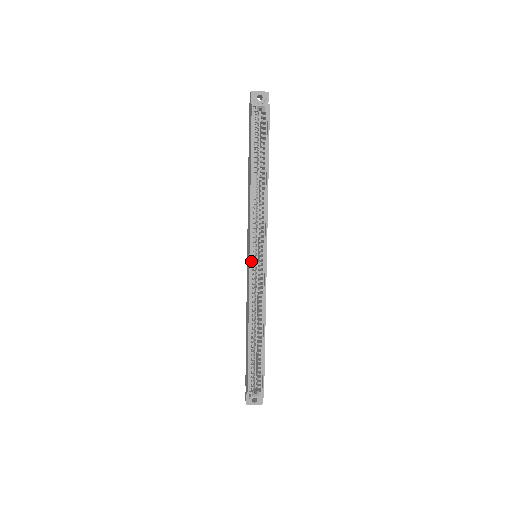
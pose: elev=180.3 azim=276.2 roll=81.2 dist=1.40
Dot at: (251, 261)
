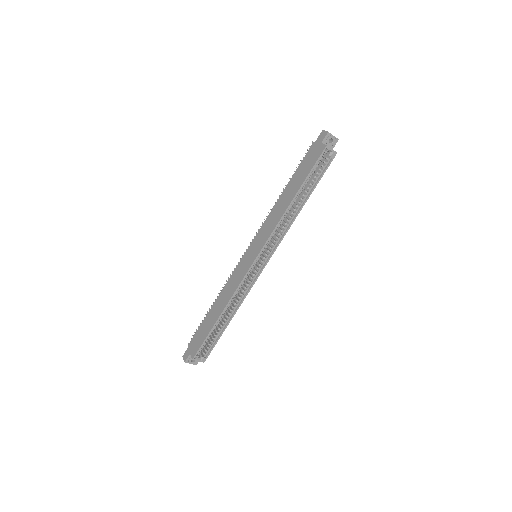
Dot at: (254, 261)
